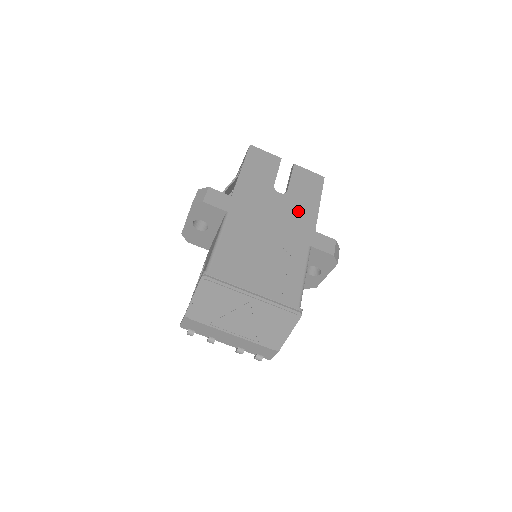
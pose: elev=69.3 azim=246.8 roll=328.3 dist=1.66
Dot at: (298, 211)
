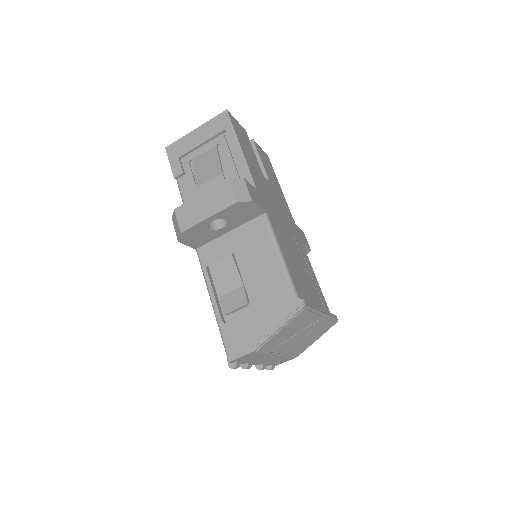
Dot at: (282, 202)
